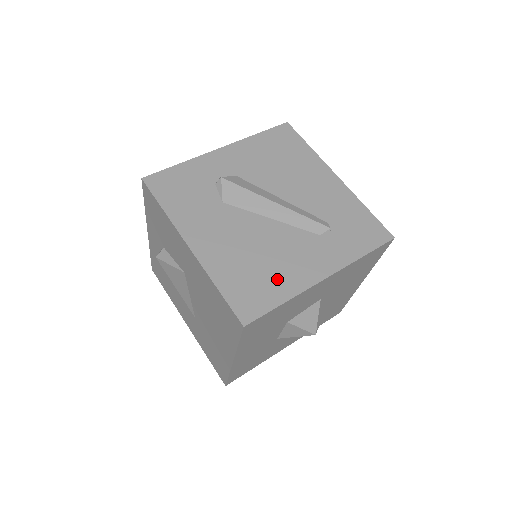
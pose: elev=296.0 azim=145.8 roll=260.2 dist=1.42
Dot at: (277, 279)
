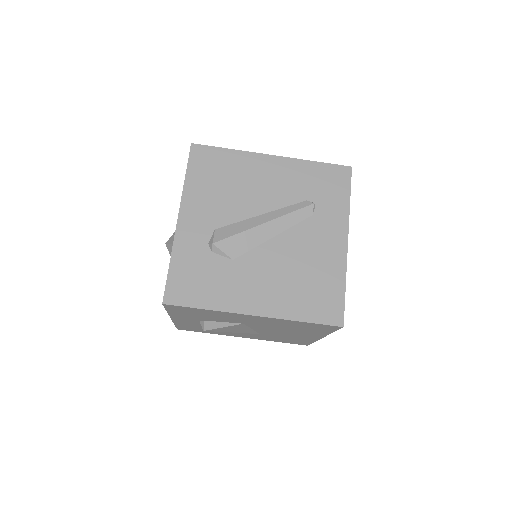
Dot at: (325, 275)
